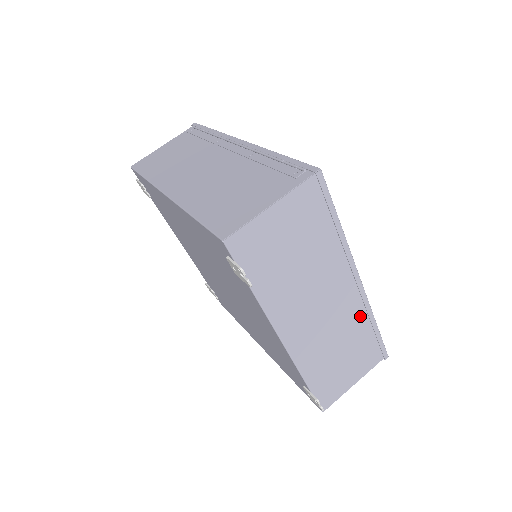
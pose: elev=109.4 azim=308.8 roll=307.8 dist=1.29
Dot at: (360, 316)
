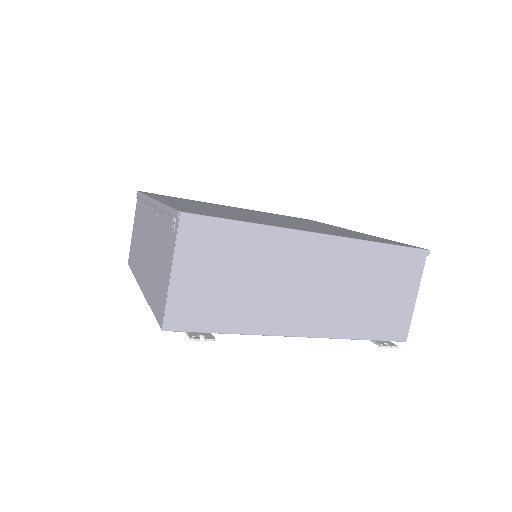
Dot at: (357, 254)
